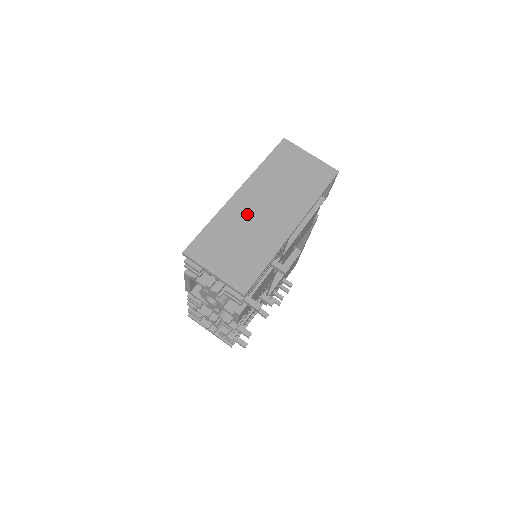
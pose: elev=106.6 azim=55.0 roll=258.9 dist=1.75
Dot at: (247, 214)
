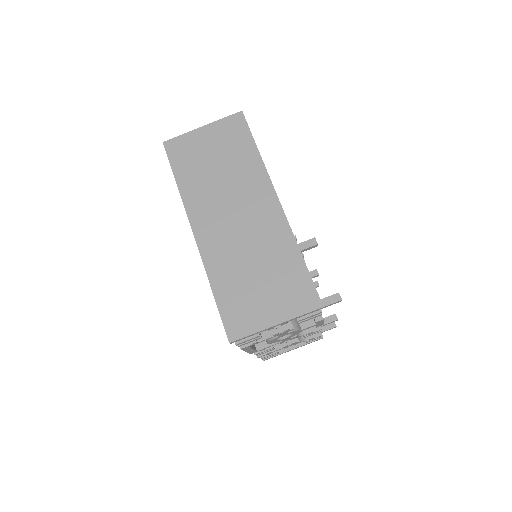
Dot at: (229, 242)
